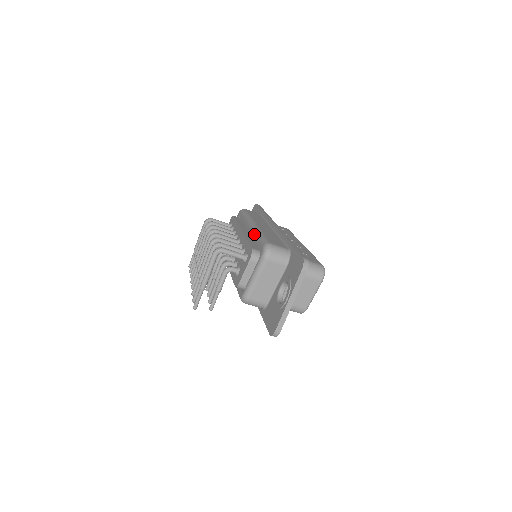
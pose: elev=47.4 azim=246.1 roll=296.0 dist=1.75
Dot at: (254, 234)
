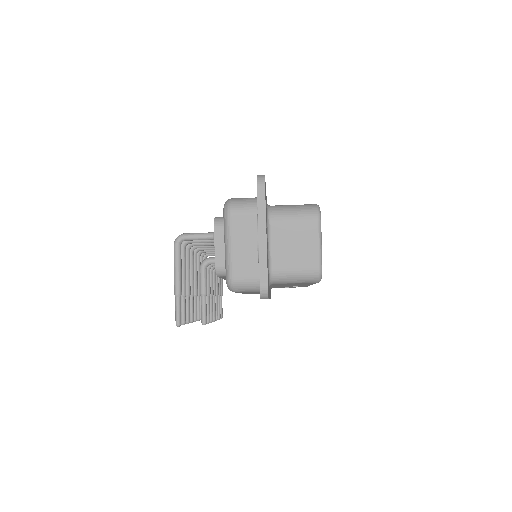
Dot at: occluded
